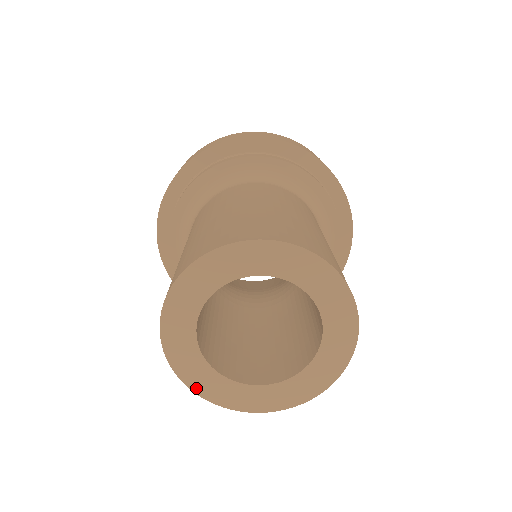
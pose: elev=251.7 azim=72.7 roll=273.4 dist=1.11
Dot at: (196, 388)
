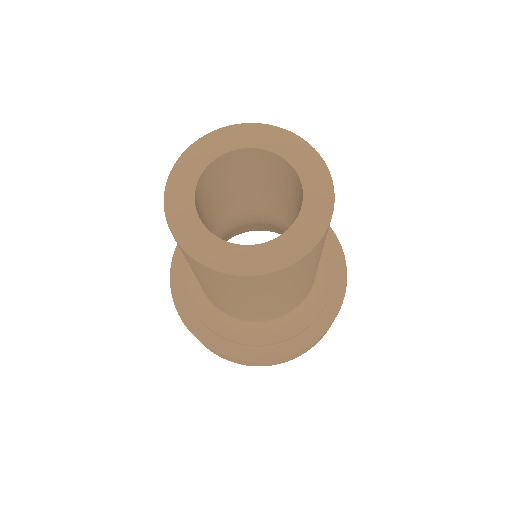
Dot at: (192, 251)
